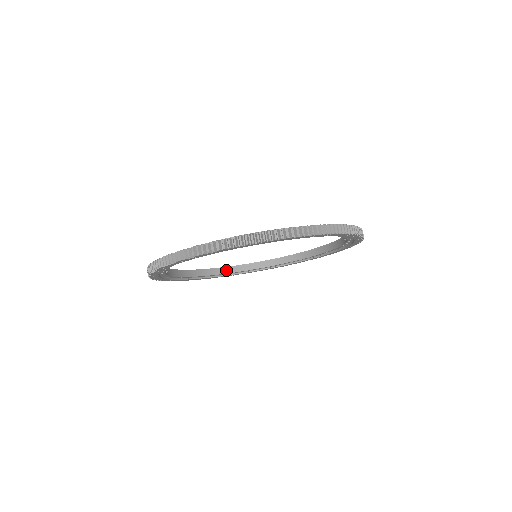
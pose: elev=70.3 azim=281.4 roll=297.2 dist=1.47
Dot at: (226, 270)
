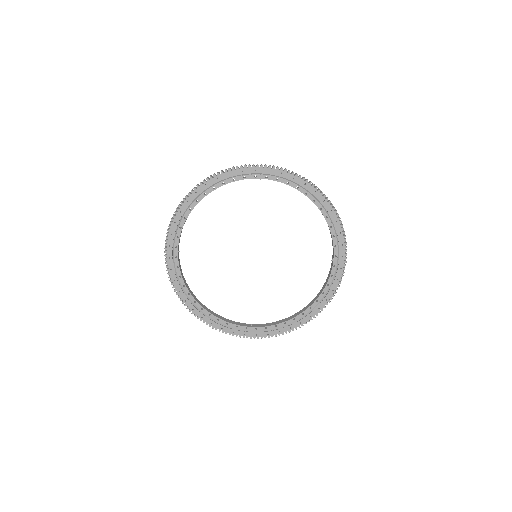
Dot at: (221, 318)
